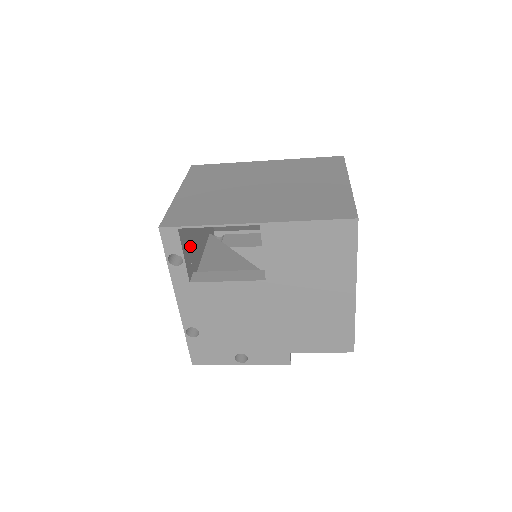
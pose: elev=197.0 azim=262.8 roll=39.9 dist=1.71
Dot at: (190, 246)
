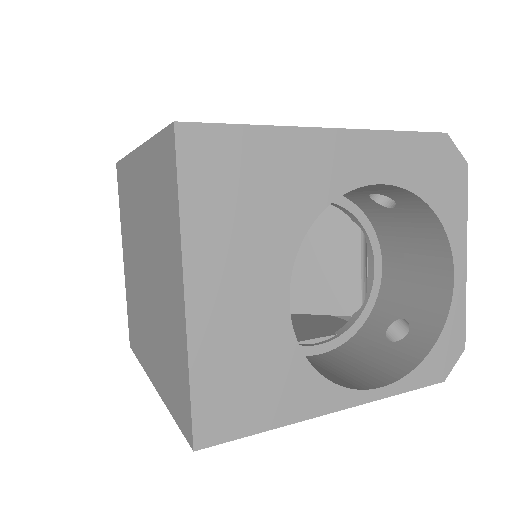
Dot at: occluded
